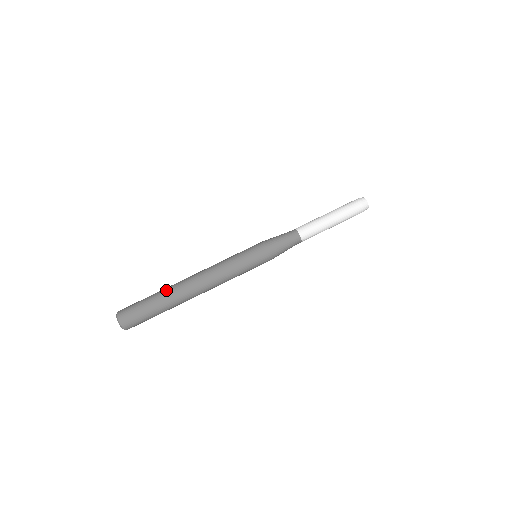
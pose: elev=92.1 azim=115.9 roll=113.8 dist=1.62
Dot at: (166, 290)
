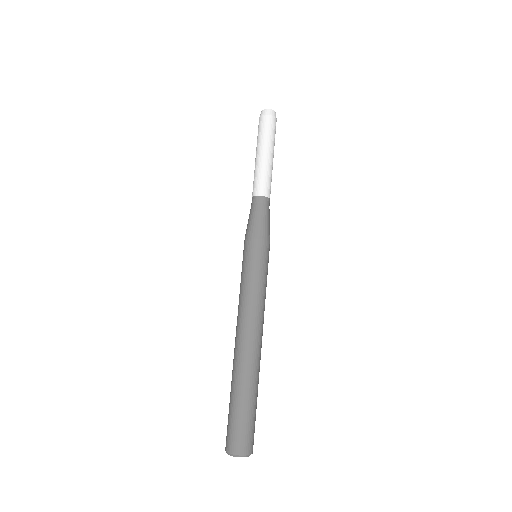
Dot at: (246, 379)
